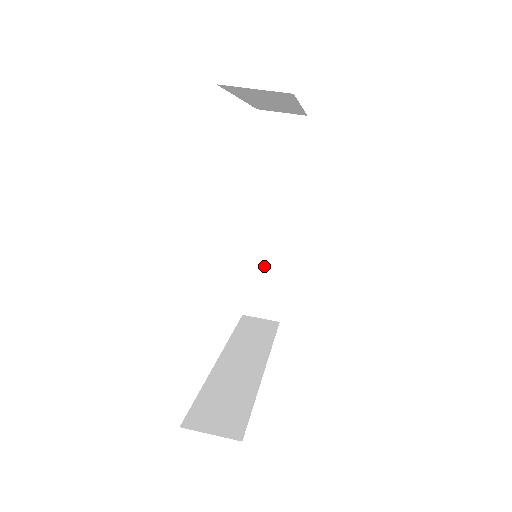
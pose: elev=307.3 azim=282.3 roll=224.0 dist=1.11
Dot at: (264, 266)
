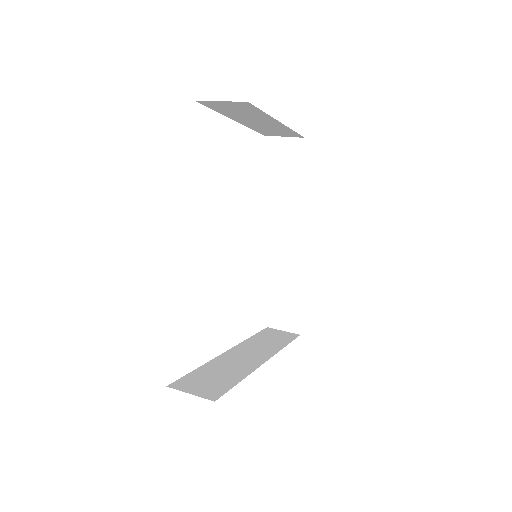
Dot at: (286, 281)
